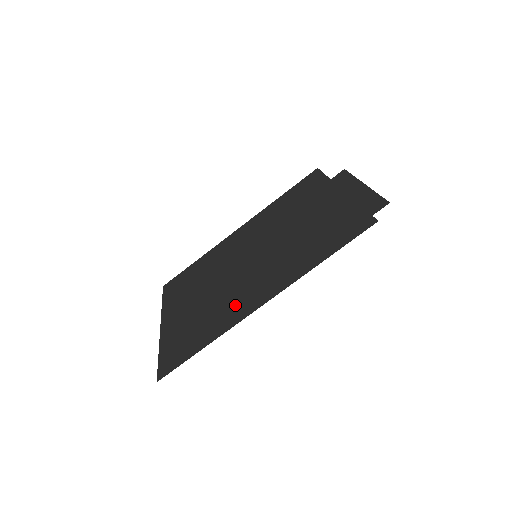
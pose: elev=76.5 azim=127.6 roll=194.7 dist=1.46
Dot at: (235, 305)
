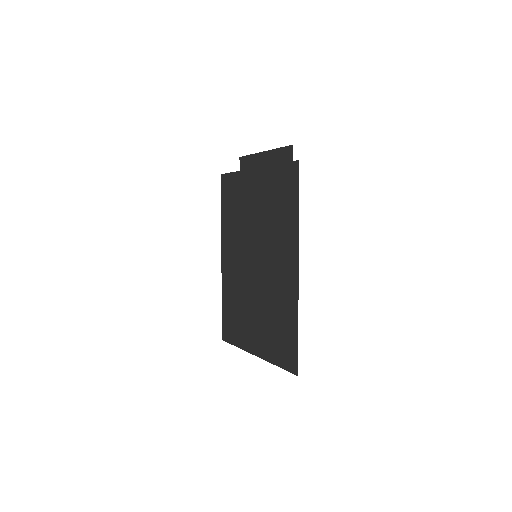
Dot at: (283, 290)
